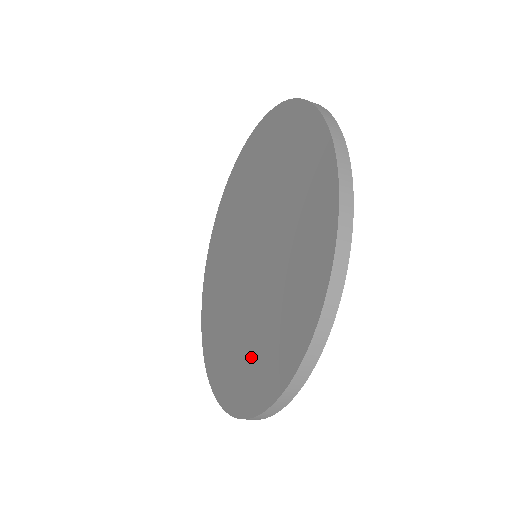
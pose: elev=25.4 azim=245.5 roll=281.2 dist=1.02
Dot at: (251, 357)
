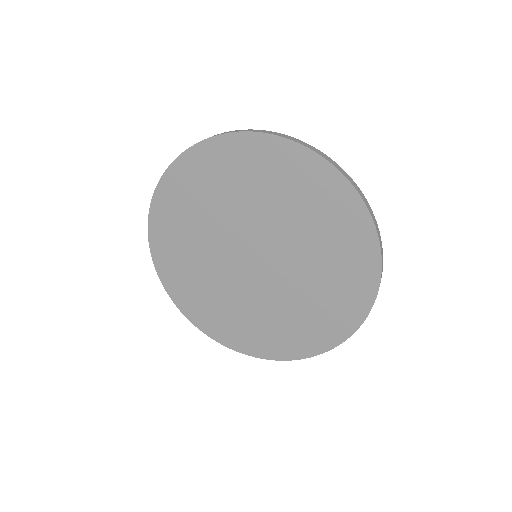
Dot at: (215, 307)
